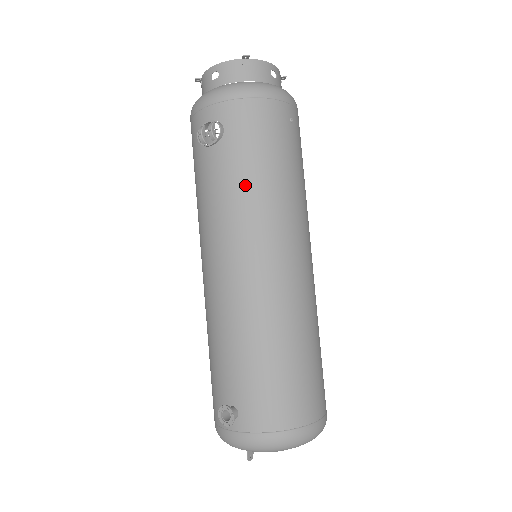
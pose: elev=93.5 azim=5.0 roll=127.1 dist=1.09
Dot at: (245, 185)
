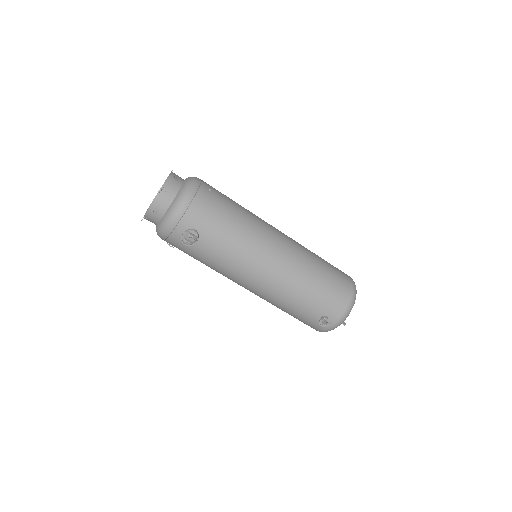
Dot at: (232, 240)
